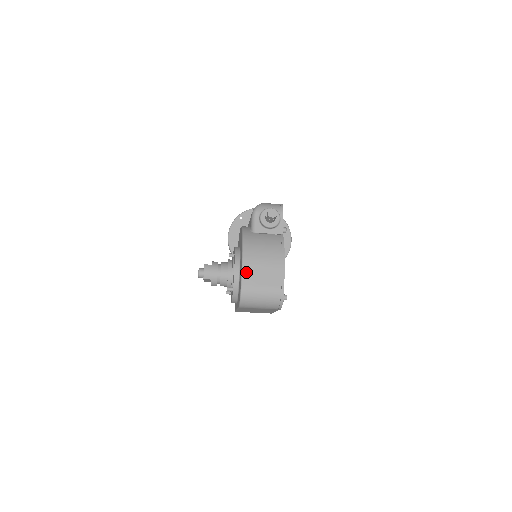
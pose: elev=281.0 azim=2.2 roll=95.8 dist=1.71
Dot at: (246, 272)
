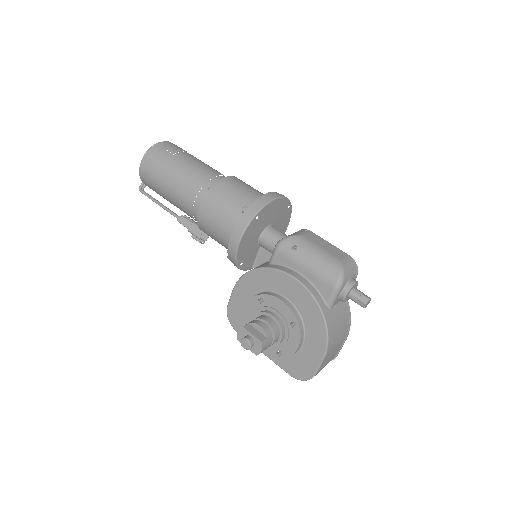
Dot at: (323, 362)
